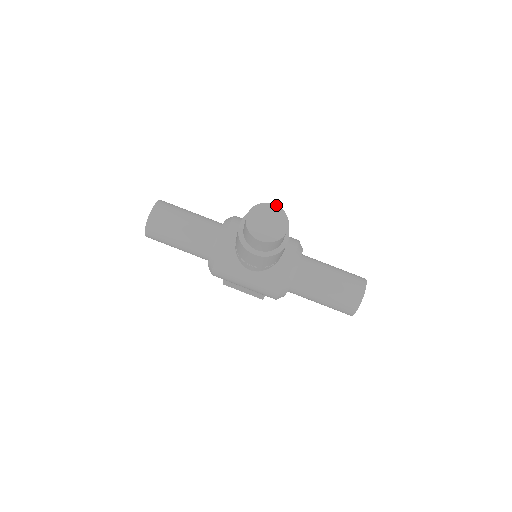
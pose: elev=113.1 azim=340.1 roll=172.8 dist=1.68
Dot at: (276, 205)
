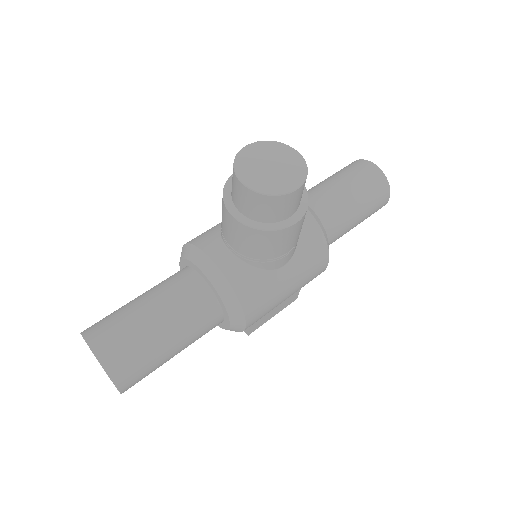
Dot at: (250, 144)
